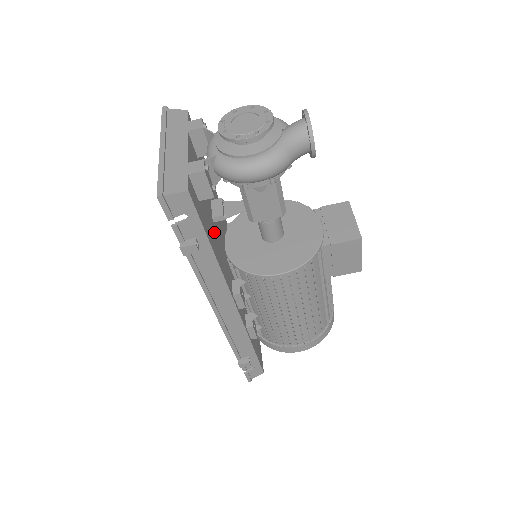
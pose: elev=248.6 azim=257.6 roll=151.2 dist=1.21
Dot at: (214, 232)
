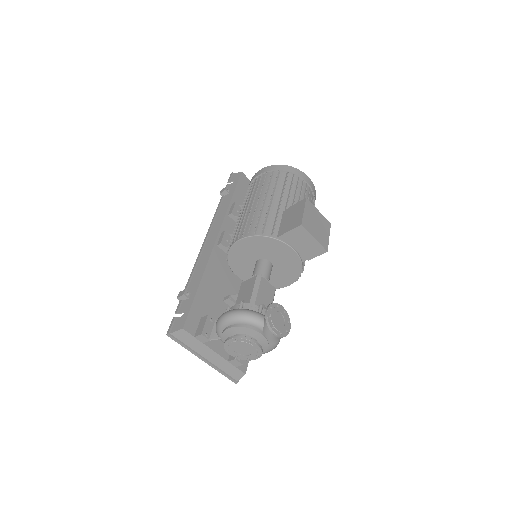
Dot at: occluded
